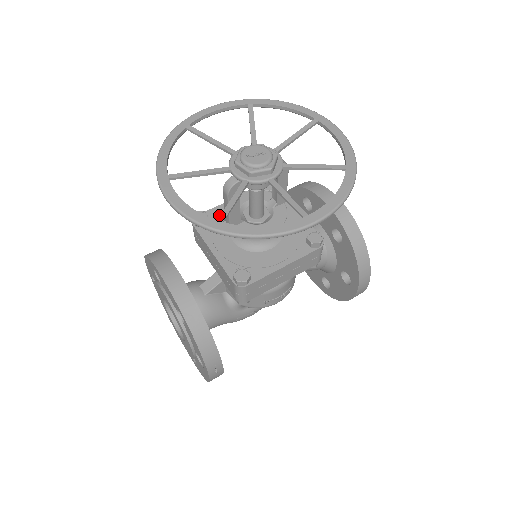
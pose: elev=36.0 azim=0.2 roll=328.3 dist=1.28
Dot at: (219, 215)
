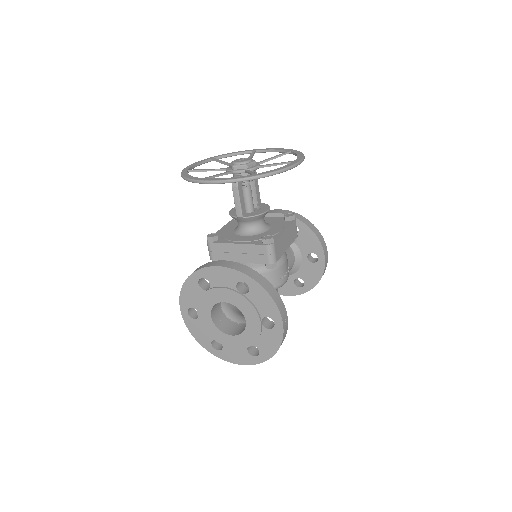
Dot at: (222, 234)
